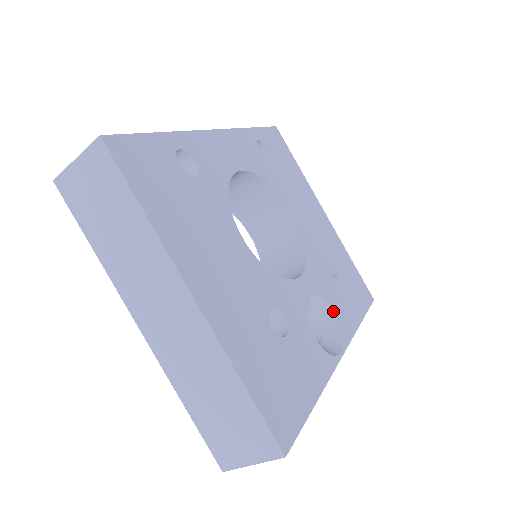
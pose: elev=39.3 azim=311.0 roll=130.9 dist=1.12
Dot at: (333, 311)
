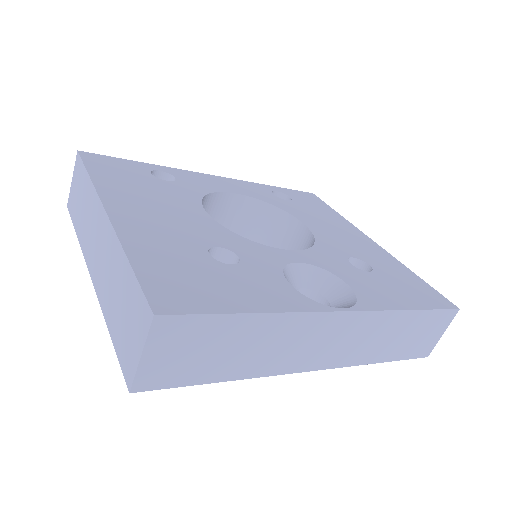
Dot at: (346, 285)
